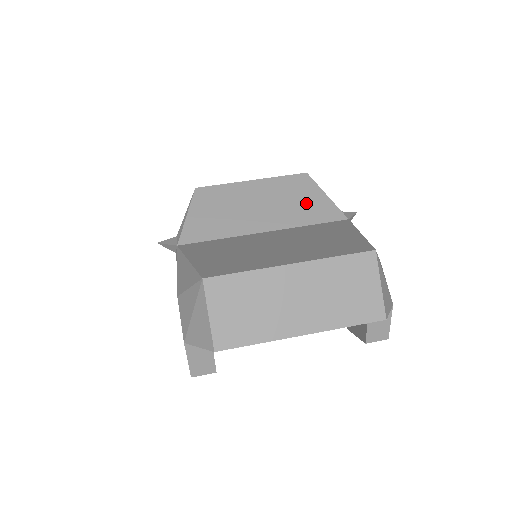
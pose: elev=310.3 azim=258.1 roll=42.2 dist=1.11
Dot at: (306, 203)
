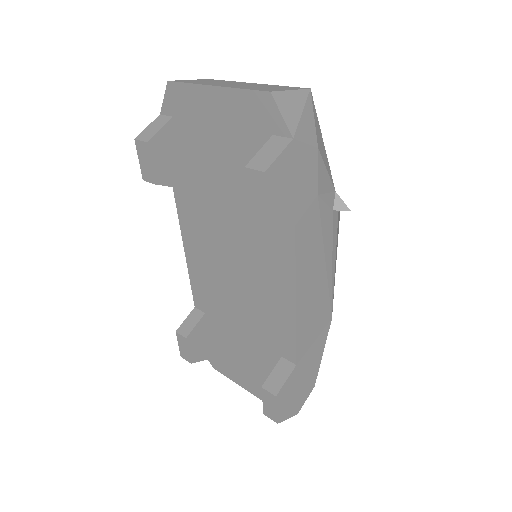
Dot at: occluded
